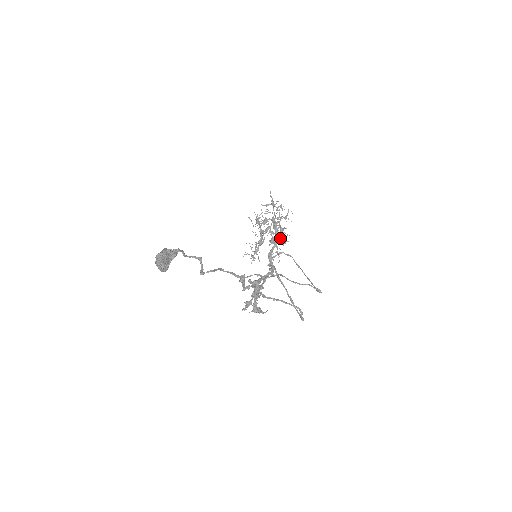
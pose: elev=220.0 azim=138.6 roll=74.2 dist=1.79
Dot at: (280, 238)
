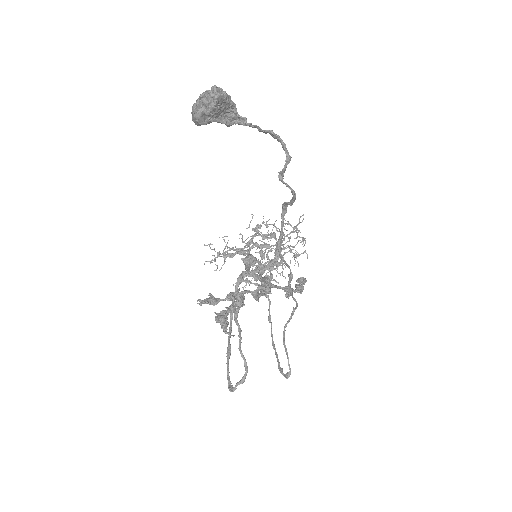
Dot at: (271, 269)
